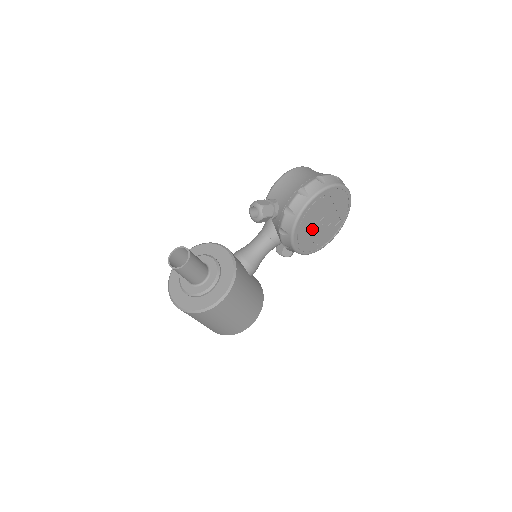
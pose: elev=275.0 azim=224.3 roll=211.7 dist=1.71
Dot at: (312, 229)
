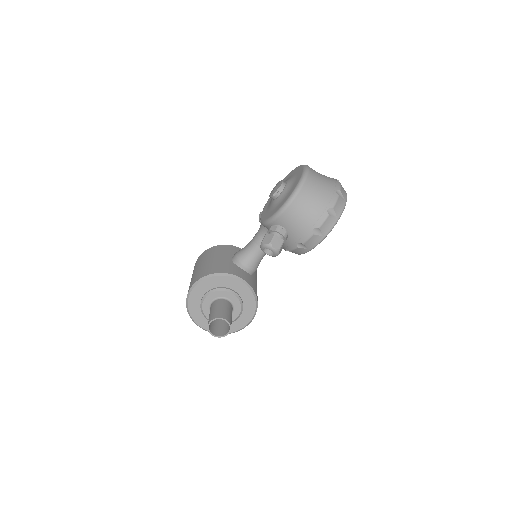
Dot at: occluded
